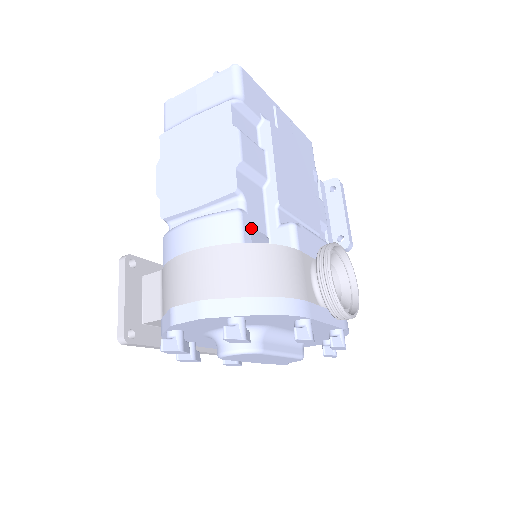
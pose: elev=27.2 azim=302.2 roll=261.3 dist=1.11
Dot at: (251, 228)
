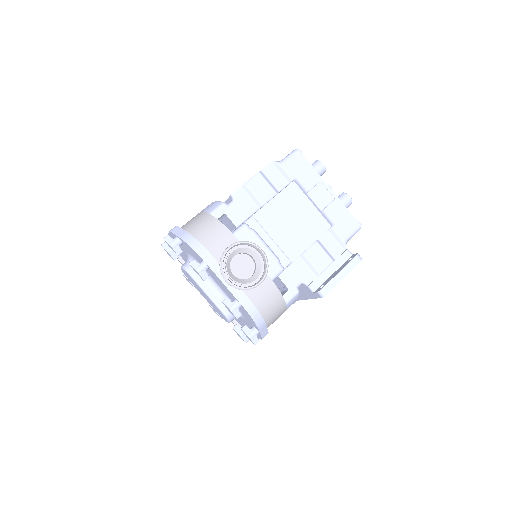
Dot at: (226, 215)
